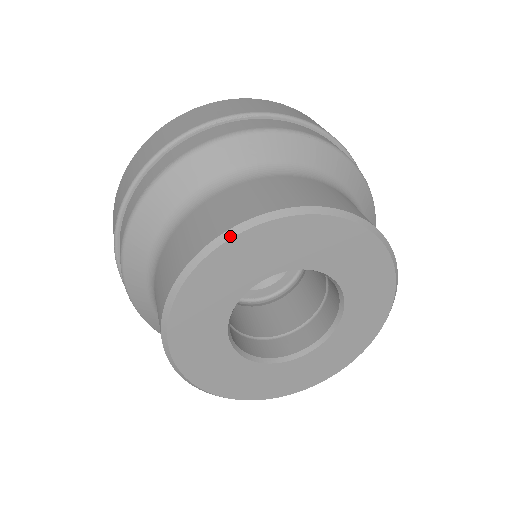
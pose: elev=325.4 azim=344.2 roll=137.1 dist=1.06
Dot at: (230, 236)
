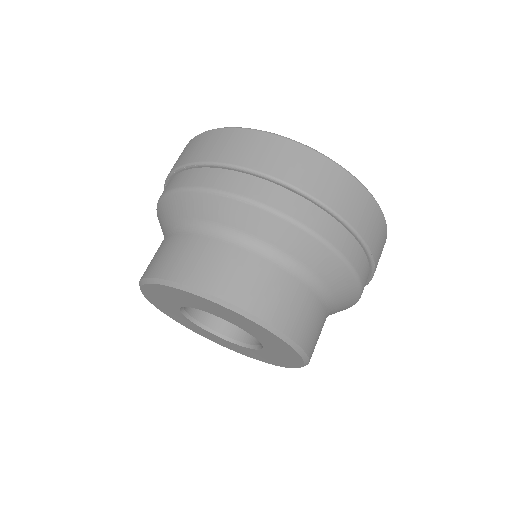
Dot at: (141, 284)
